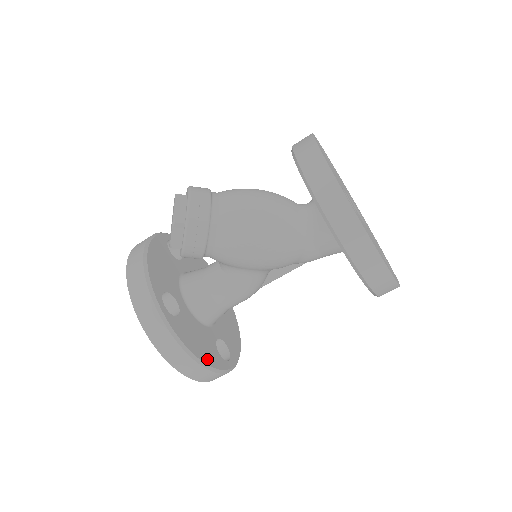
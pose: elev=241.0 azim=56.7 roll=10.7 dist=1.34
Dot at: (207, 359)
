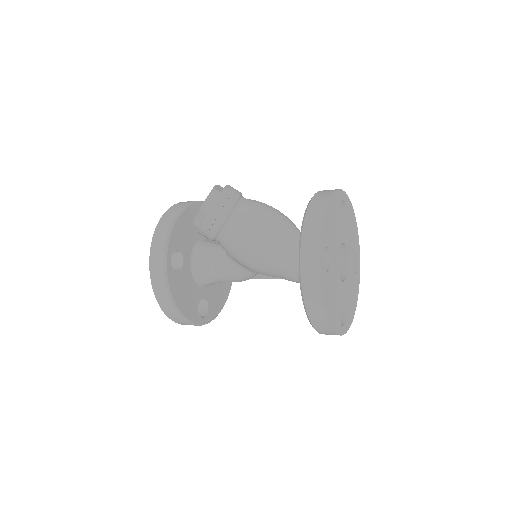
Dot at: (185, 310)
